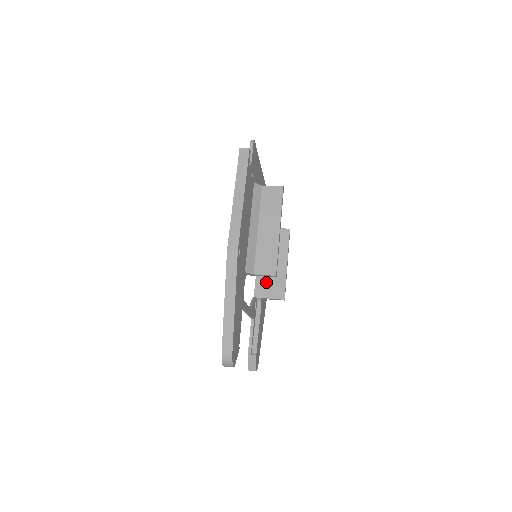
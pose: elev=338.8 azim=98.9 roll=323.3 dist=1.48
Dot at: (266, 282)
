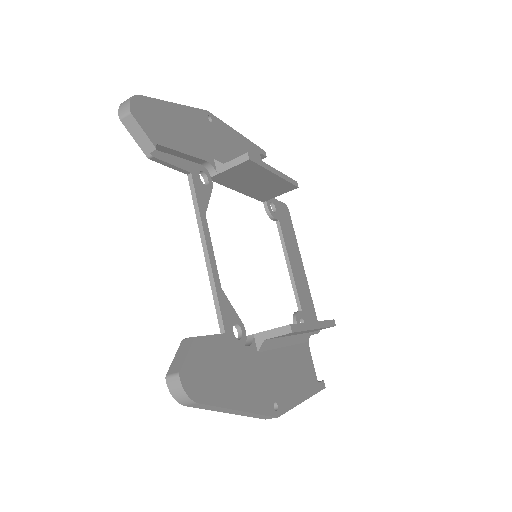
Dot at: occluded
